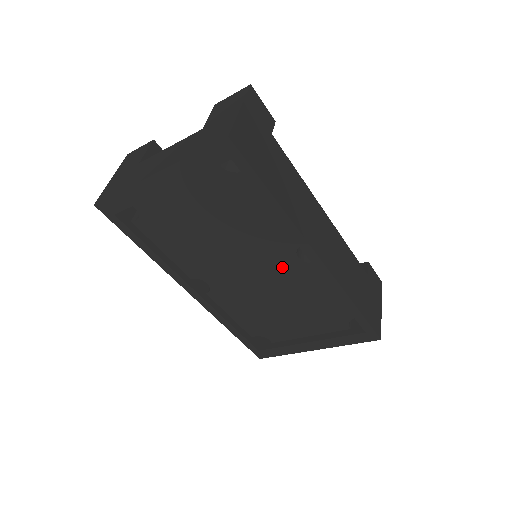
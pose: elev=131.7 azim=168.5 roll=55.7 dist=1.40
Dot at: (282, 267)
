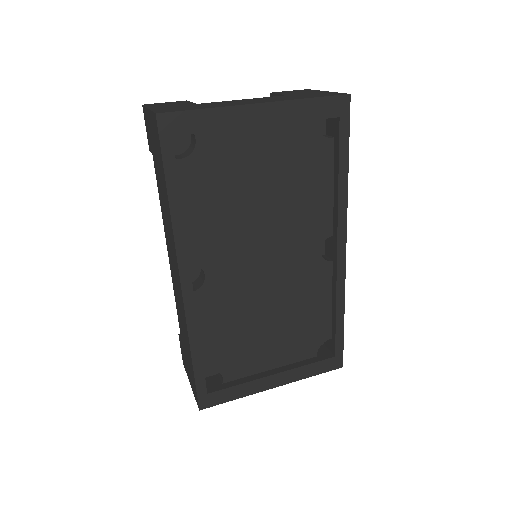
Dot at: (299, 261)
